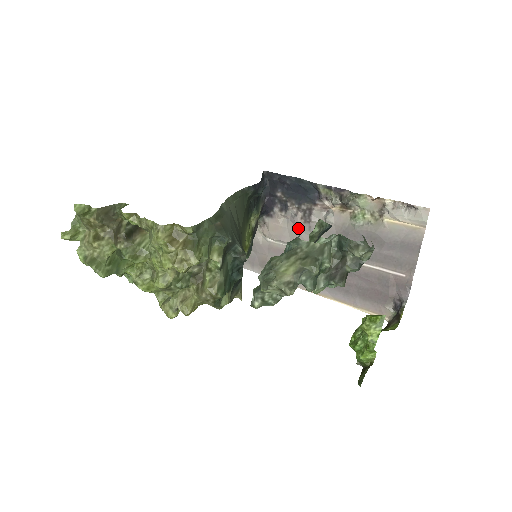
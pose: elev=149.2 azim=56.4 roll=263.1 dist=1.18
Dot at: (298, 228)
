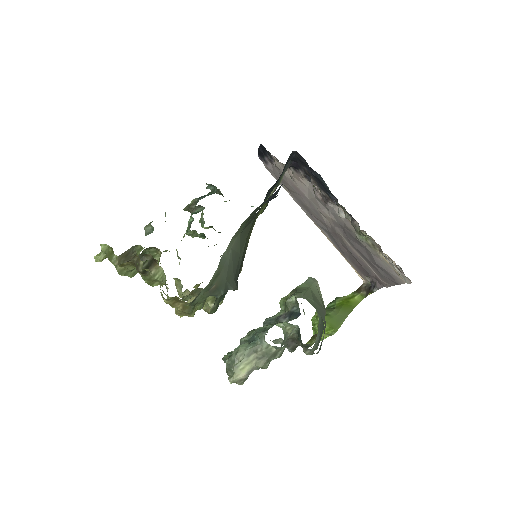
Dot at: (316, 197)
